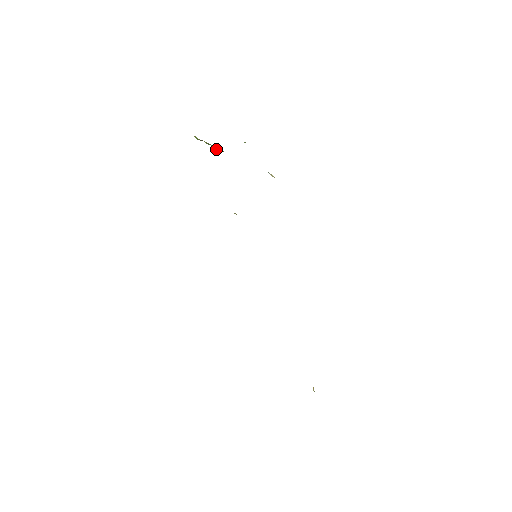
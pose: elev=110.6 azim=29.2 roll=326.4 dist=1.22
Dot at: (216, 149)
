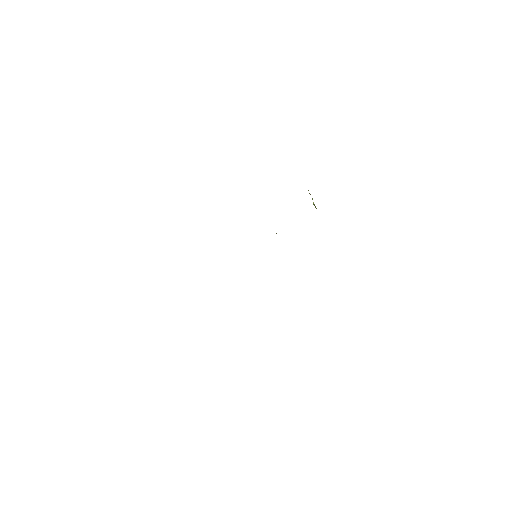
Dot at: (314, 205)
